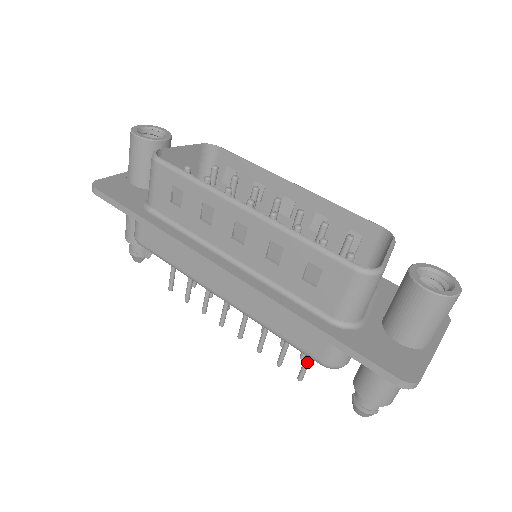
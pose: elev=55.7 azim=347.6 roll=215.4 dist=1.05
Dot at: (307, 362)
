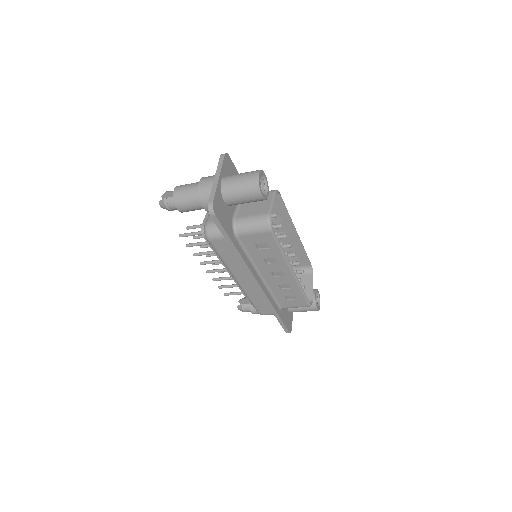
Dot at: occluded
